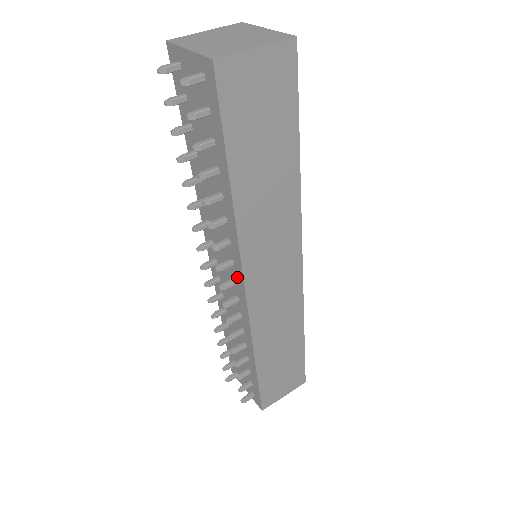
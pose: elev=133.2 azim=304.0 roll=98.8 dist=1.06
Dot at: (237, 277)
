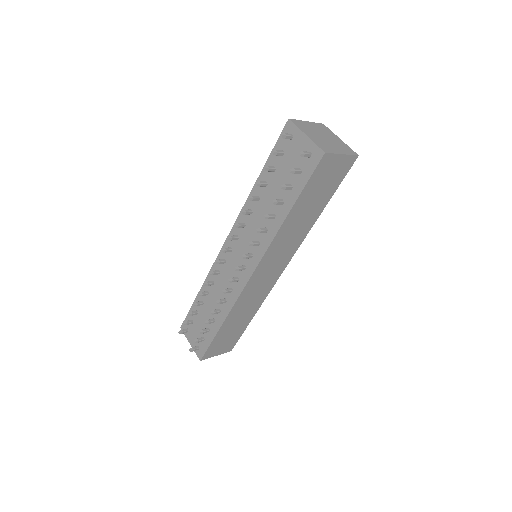
Dot at: (249, 266)
